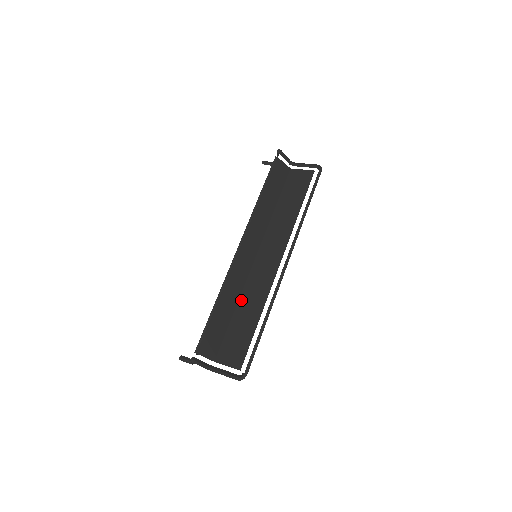
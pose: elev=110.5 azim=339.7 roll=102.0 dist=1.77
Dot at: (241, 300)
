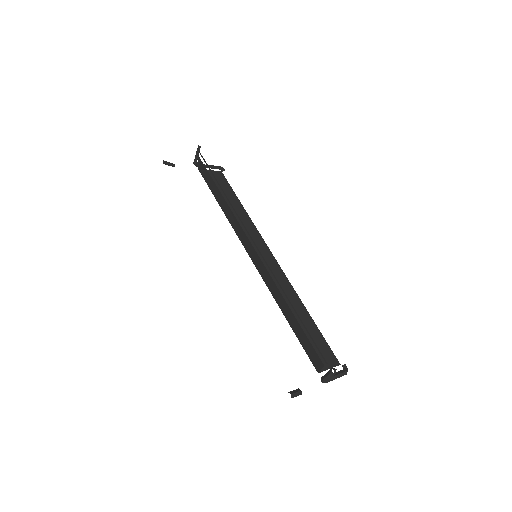
Dot at: occluded
